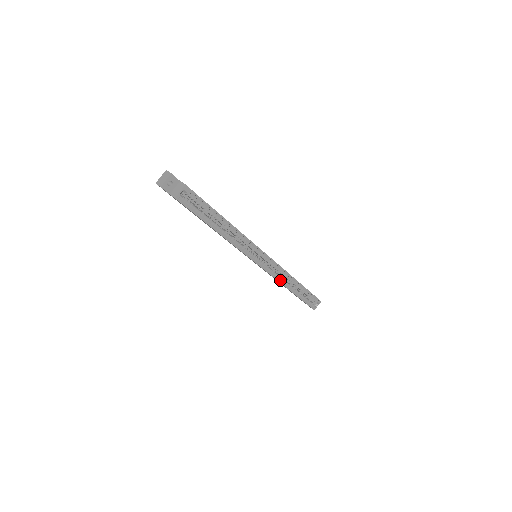
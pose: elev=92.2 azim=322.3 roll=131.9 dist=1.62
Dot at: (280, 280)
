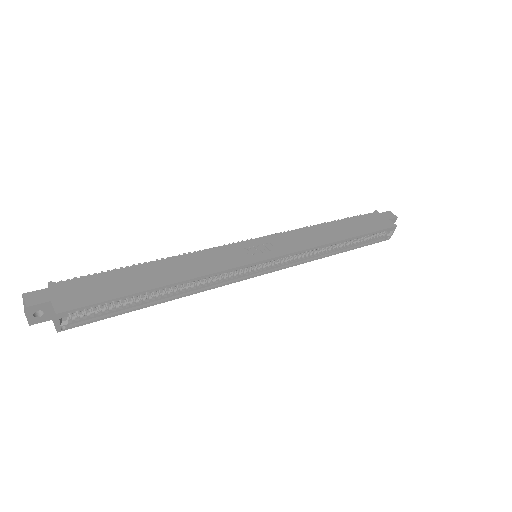
Dot at: (311, 257)
